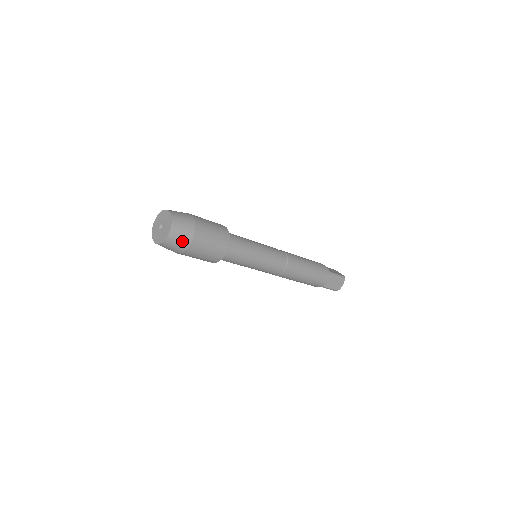
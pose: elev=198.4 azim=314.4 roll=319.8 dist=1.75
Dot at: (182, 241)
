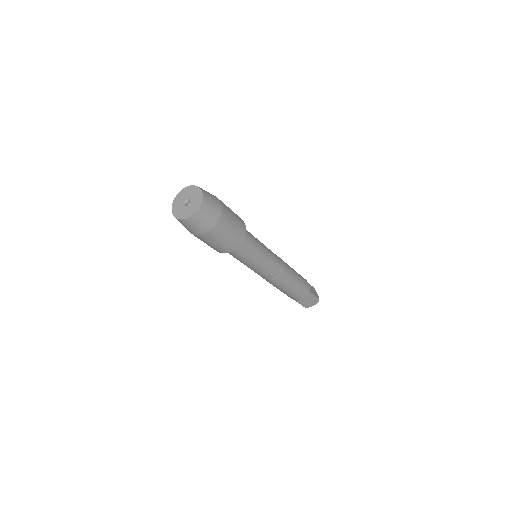
Dot at: (214, 202)
